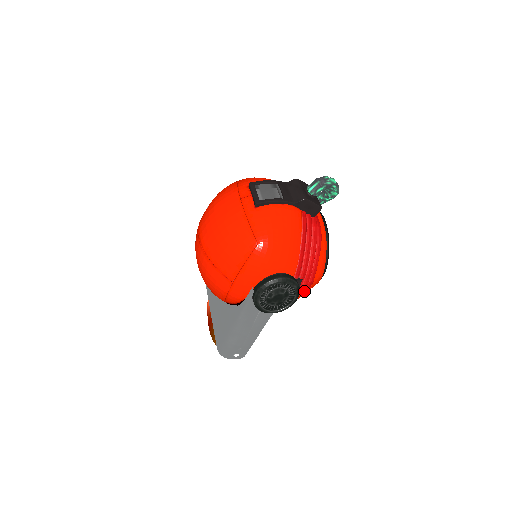
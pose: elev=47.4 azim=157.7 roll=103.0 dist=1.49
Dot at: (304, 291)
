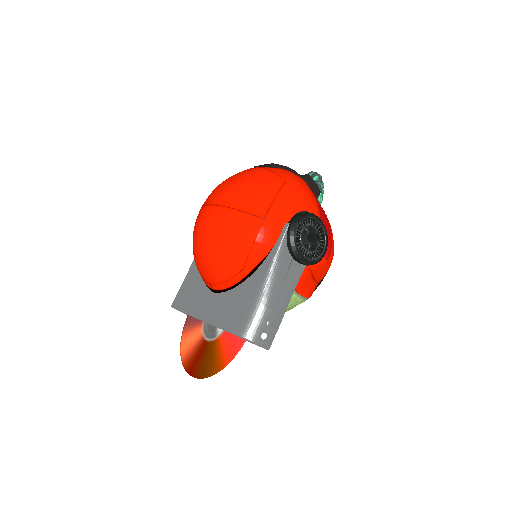
Dot at: (325, 258)
